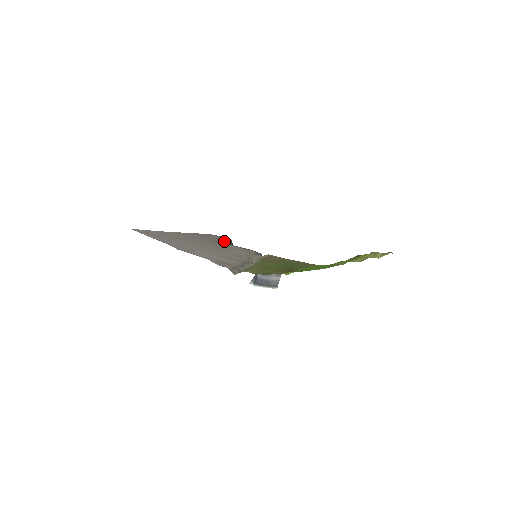
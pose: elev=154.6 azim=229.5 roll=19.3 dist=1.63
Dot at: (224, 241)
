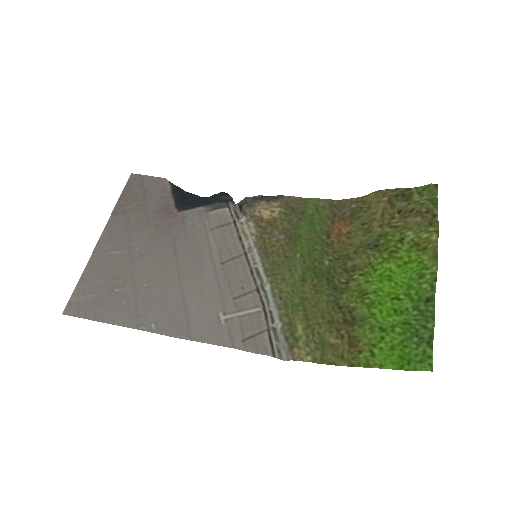
Dot at: (165, 199)
